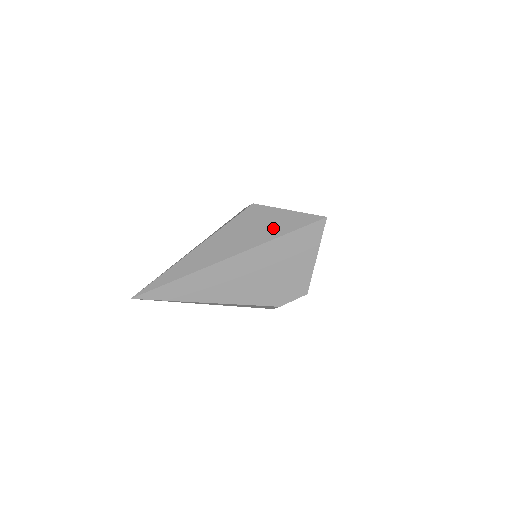
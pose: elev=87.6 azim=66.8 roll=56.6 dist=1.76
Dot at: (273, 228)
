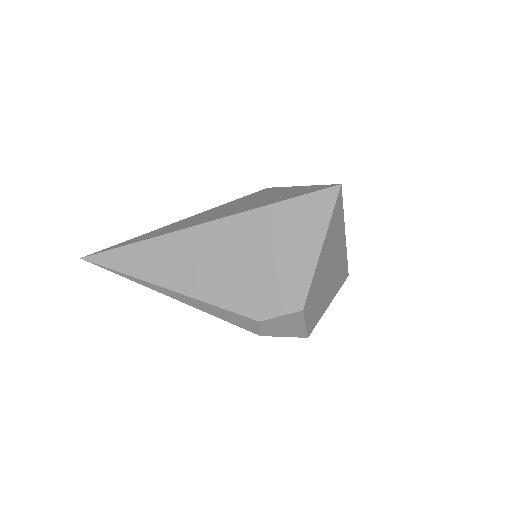
Dot at: (269, 199)
